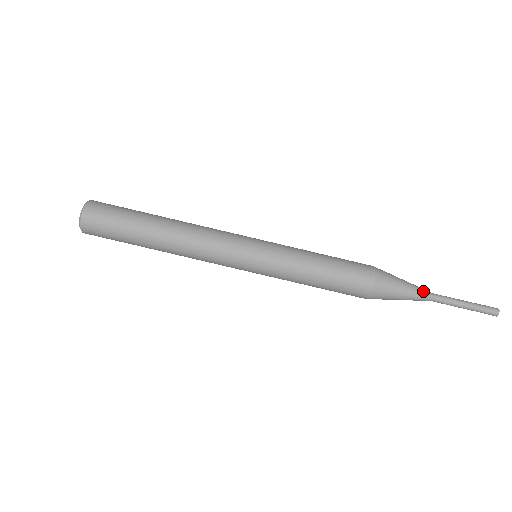
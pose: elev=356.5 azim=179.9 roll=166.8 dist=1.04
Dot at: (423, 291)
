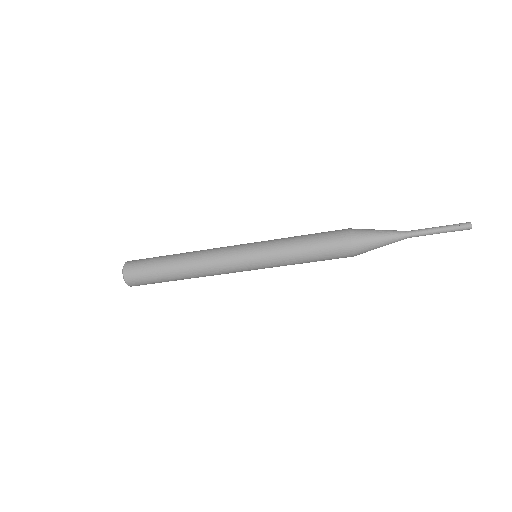
Dot at: (398, 235)
